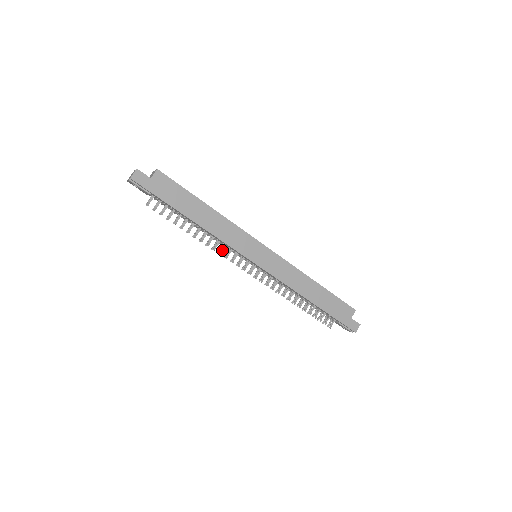
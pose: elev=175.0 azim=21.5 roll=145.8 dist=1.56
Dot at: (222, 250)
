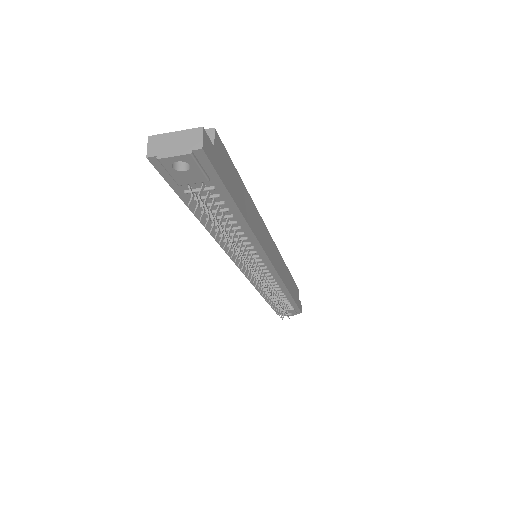
Dot at: (246, 258)
